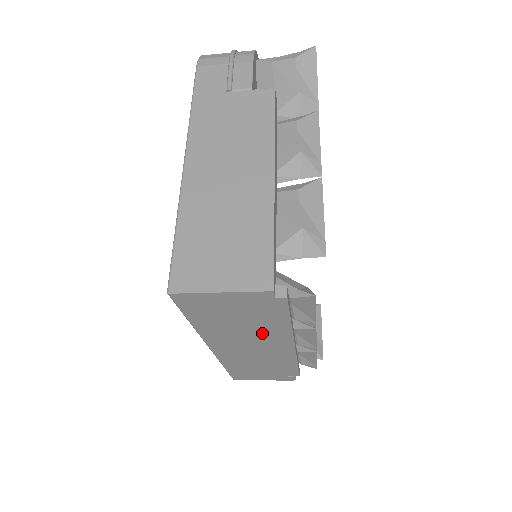
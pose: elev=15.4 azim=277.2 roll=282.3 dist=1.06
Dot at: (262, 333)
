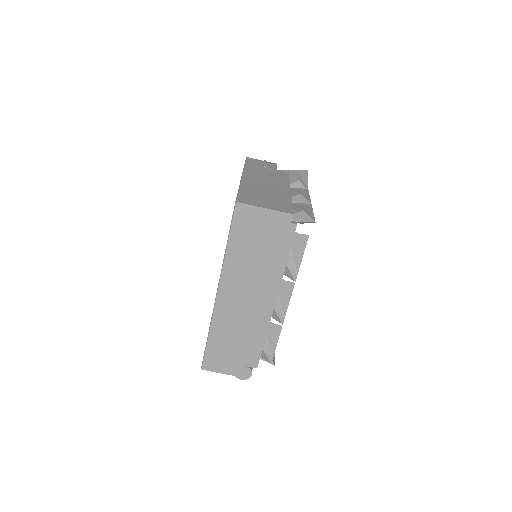
Dot at: (264, 273)
